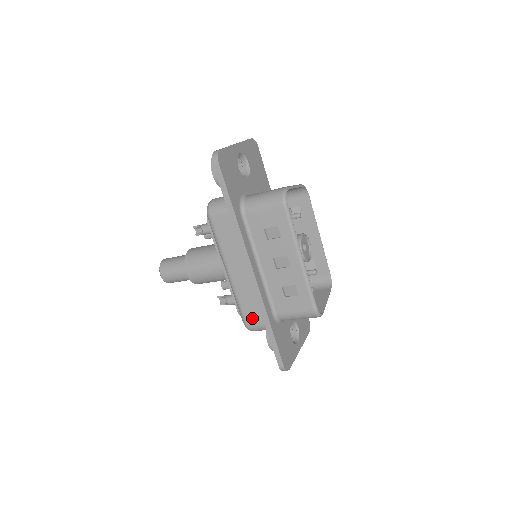
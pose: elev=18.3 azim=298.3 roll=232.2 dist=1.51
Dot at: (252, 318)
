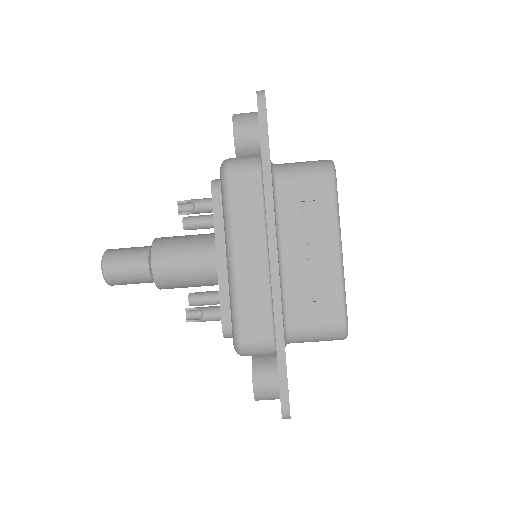
Dot at: (252, 330)
